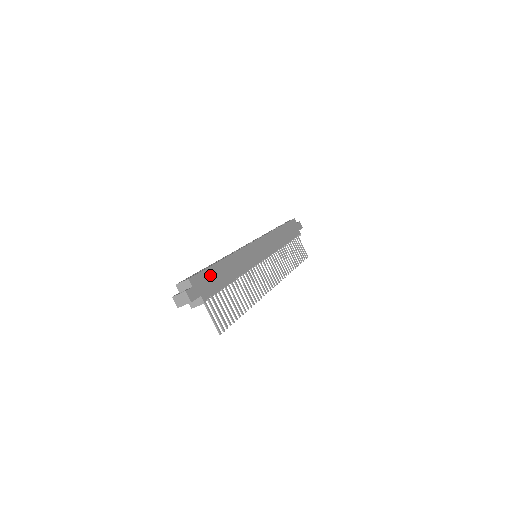
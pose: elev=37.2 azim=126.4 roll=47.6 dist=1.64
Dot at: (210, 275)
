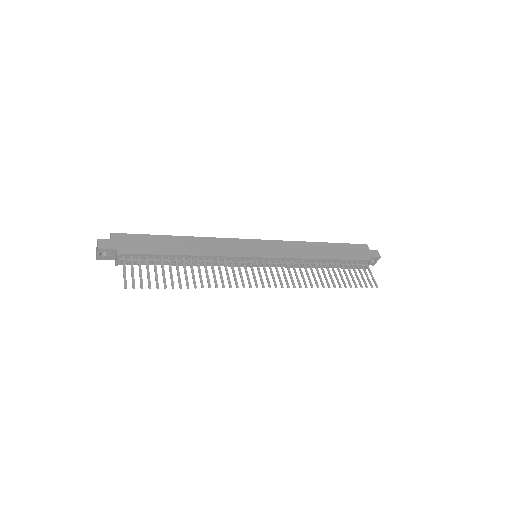
Dot at: (147, 240)
